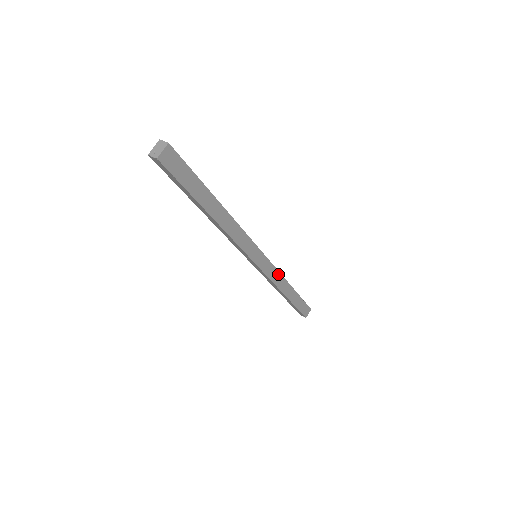
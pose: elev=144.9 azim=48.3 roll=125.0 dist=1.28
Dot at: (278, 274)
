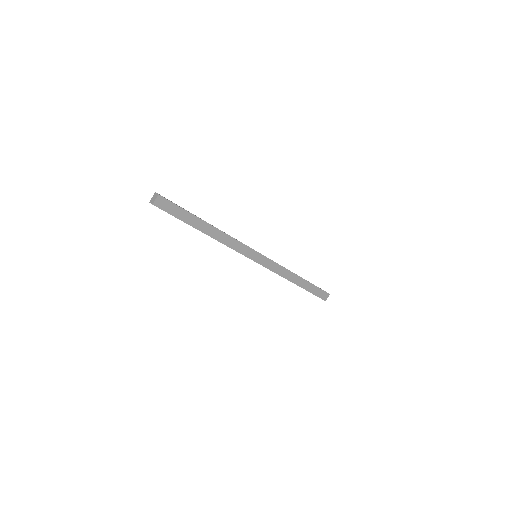
Dot at: (281, 268)
